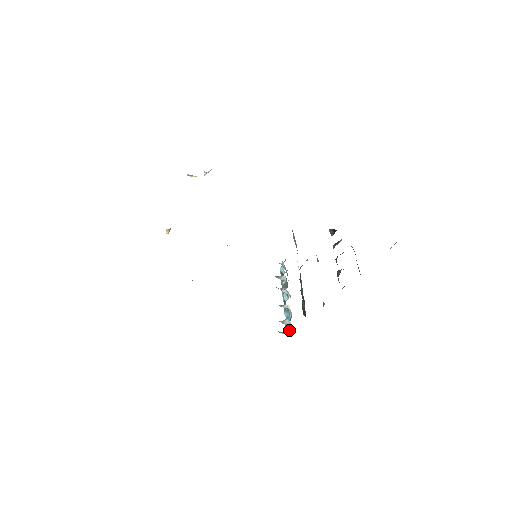
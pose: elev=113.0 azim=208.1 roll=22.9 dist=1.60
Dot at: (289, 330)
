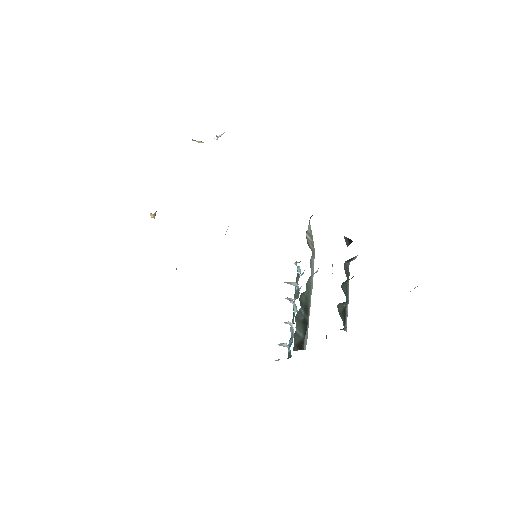
Dot at: (290, 353)
